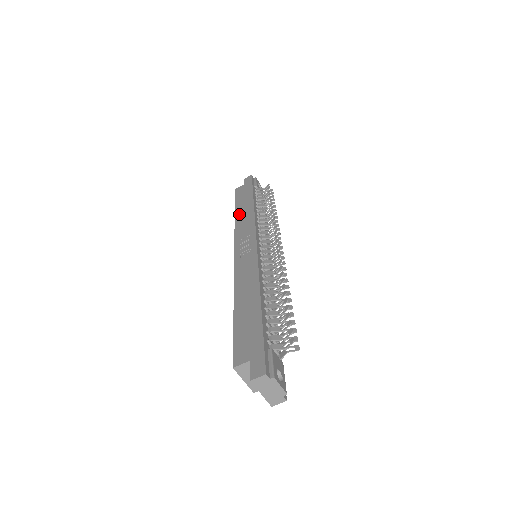
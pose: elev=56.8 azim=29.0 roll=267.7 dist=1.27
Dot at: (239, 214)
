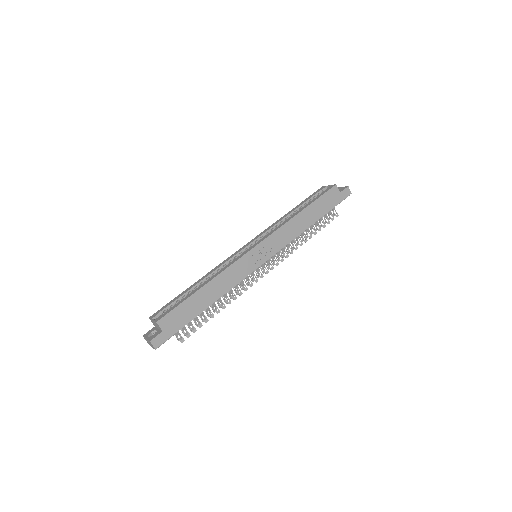
Dot at: (300, 218)
